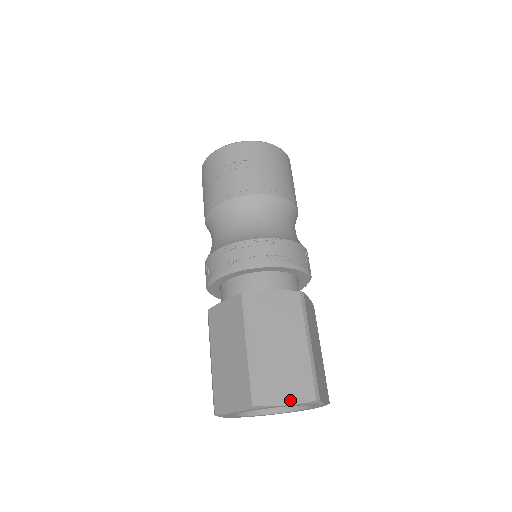
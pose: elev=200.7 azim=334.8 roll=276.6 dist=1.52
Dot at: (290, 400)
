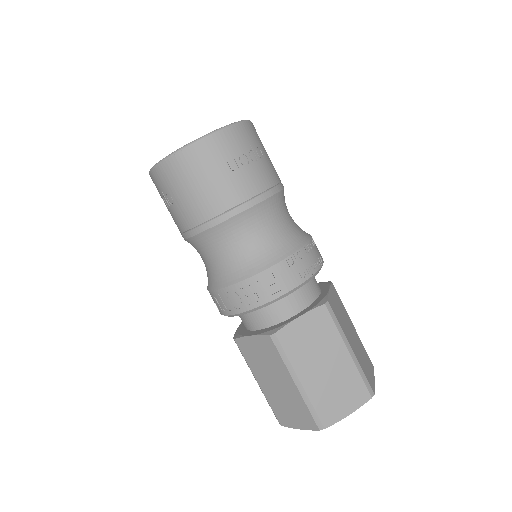
Dot at: (373, 376)
